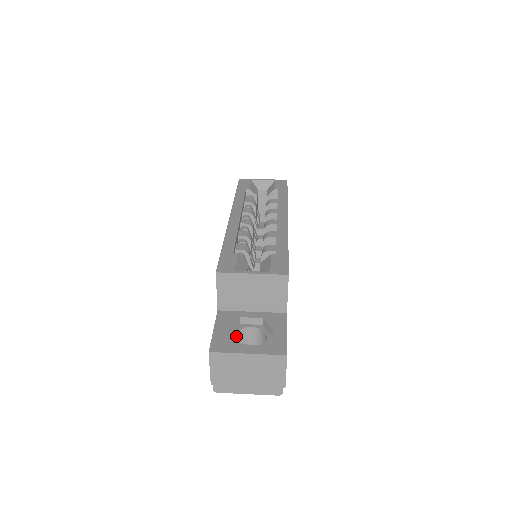
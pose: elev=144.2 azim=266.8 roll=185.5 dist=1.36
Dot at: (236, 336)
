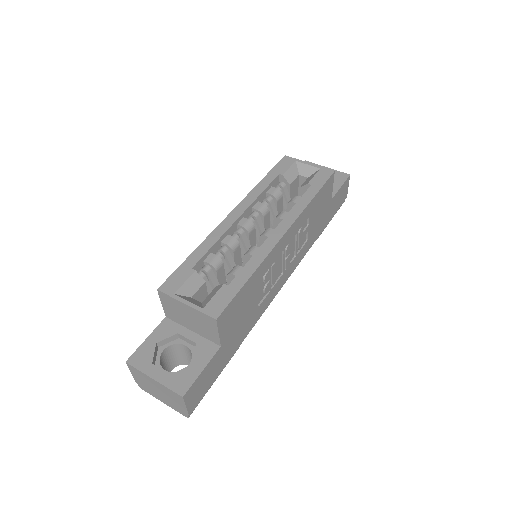
Dot at: (170, 348)
